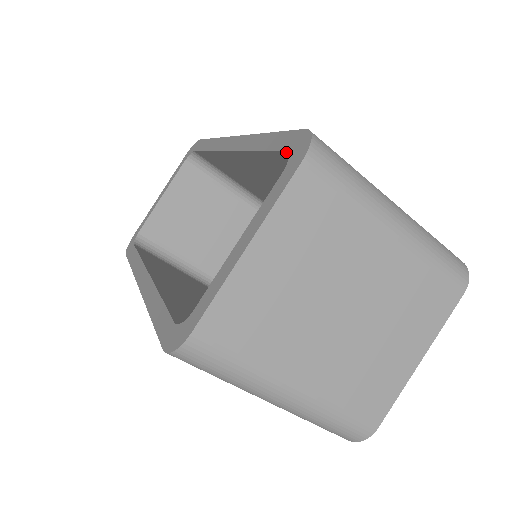
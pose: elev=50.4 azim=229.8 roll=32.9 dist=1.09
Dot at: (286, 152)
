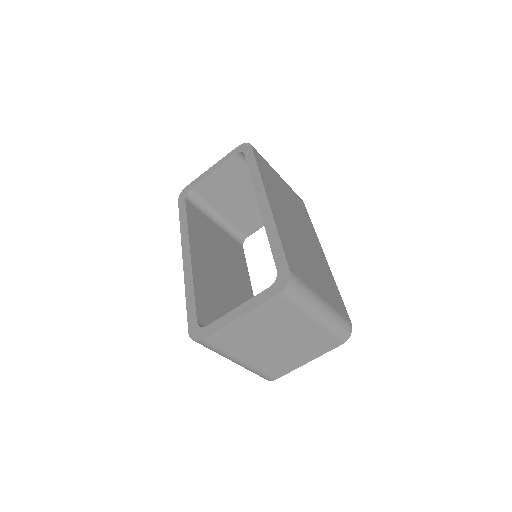
Dot at: (277, 270)
